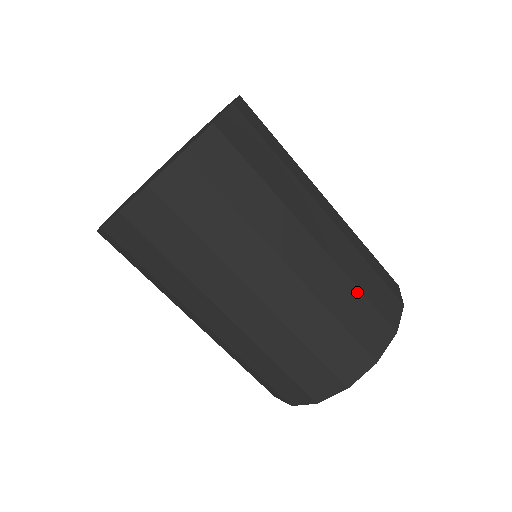
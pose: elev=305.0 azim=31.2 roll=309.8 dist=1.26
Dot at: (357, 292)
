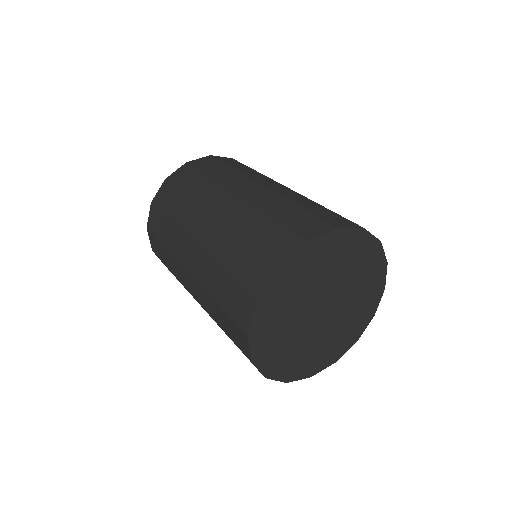
Dot at: (296, 206)
